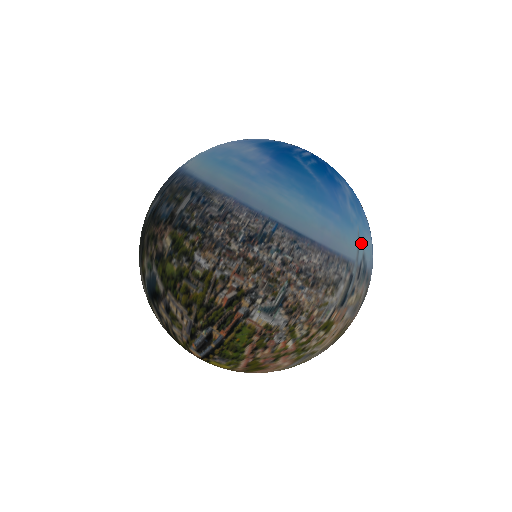
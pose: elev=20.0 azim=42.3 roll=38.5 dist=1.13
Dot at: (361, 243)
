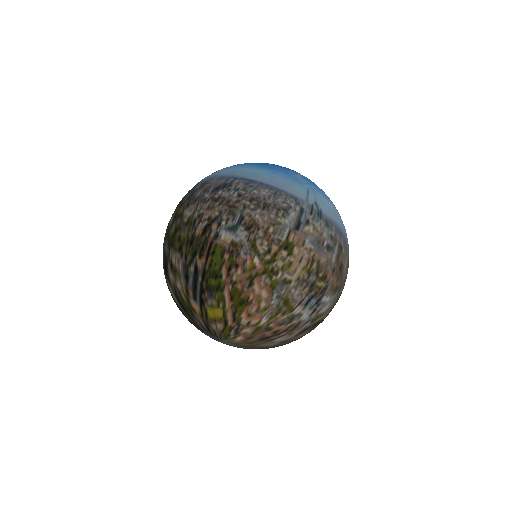
Dot at: (312, 195)
